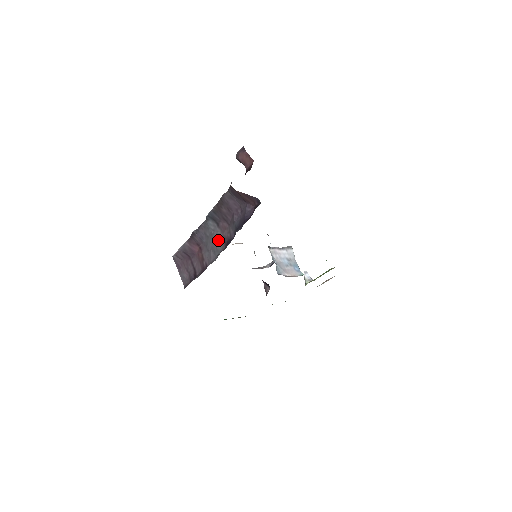
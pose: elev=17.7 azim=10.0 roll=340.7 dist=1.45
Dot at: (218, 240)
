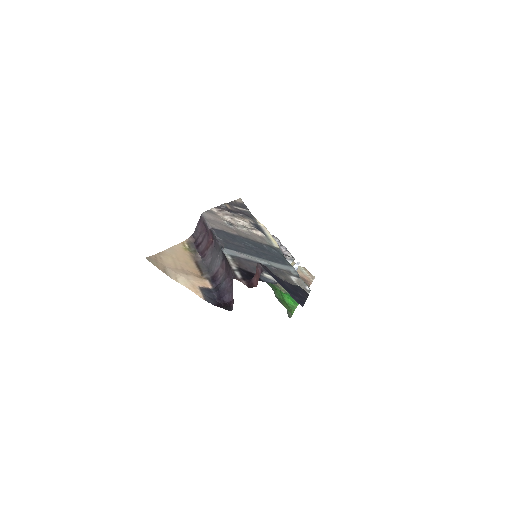
Dot at: (216, 265)
